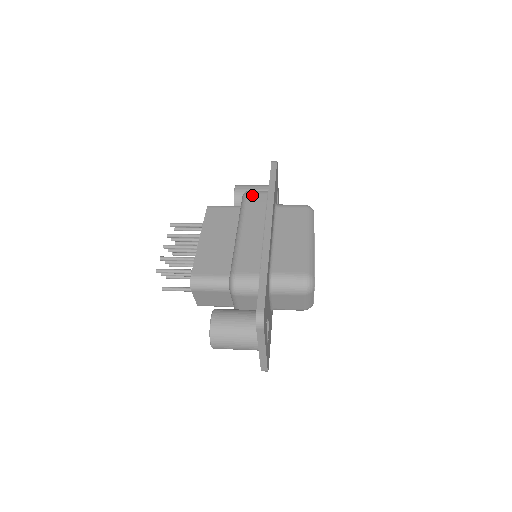
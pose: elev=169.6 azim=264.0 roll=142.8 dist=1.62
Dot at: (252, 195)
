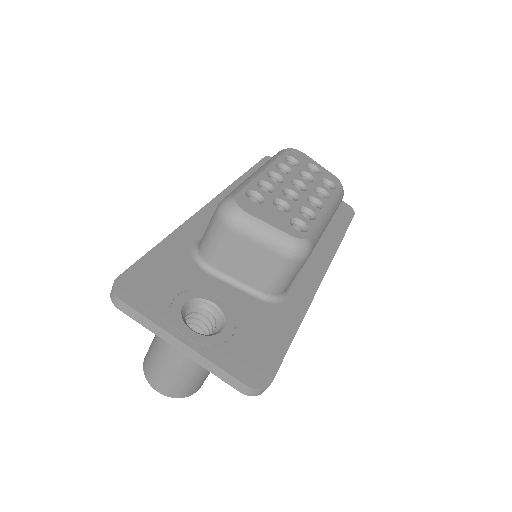
Dot at: occluded
